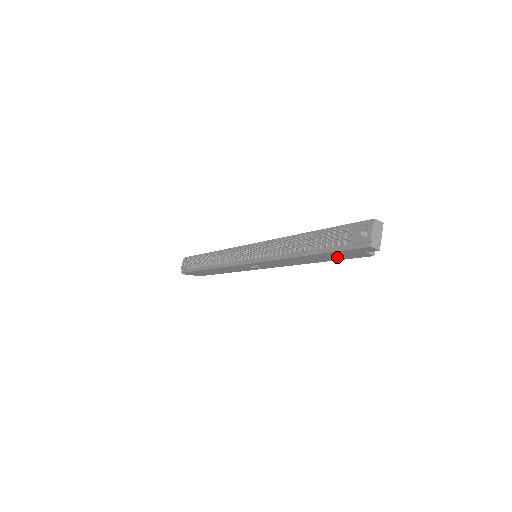
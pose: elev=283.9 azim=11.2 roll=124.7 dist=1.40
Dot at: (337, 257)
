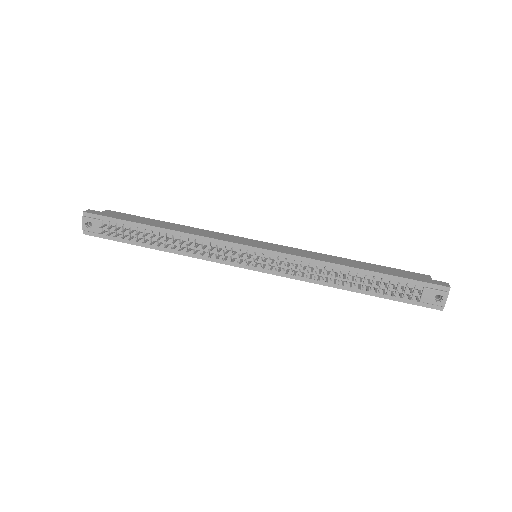
Dot at: occluded
